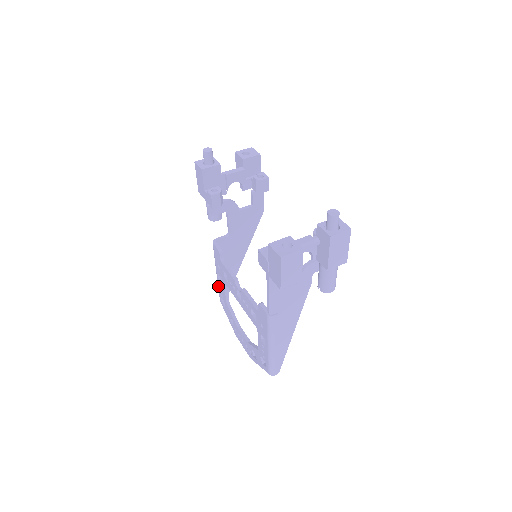
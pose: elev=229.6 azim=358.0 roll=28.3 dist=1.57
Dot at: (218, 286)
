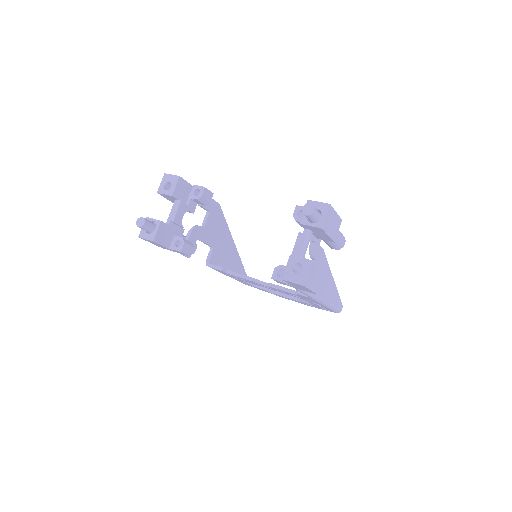
Dot at: occluded
